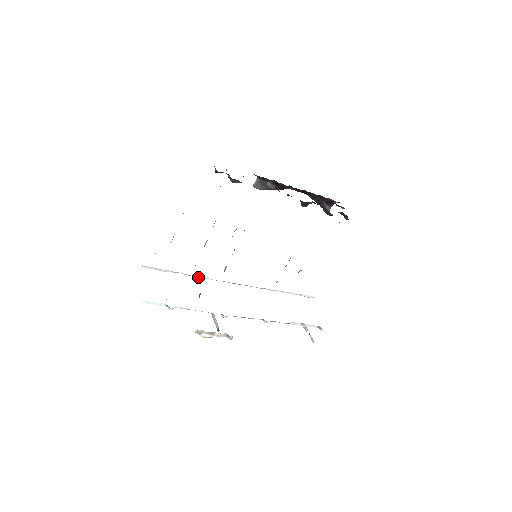
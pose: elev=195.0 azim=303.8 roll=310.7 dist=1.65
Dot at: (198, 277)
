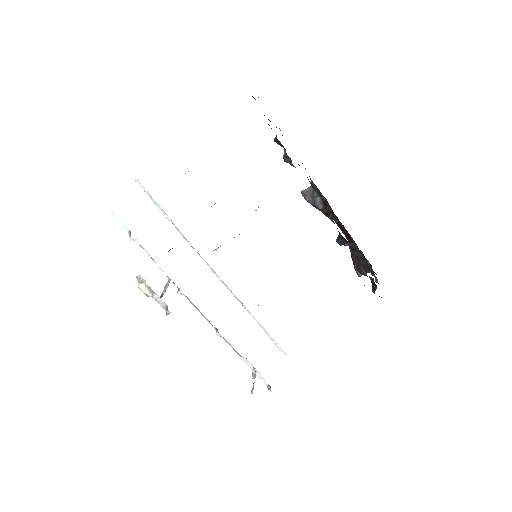
Dot at: (184, 237)
